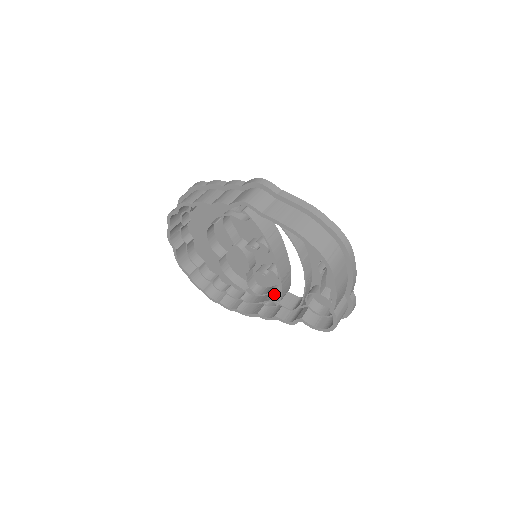
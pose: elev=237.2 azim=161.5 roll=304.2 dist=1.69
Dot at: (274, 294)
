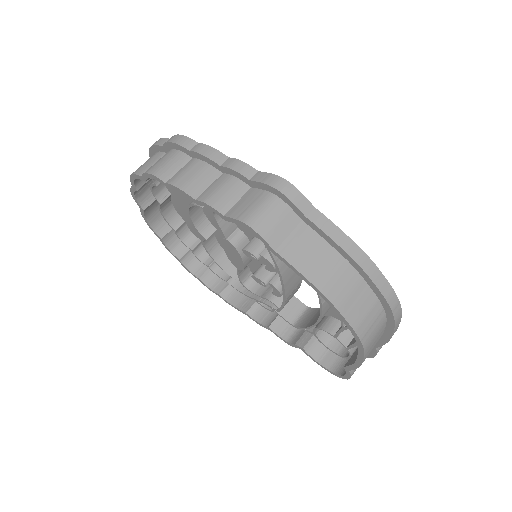
Dot at: occluded
